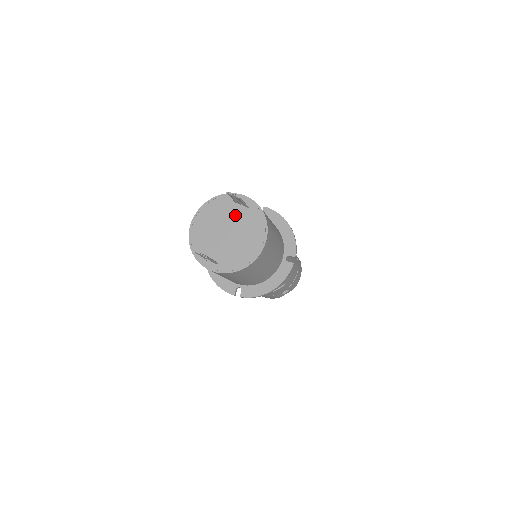
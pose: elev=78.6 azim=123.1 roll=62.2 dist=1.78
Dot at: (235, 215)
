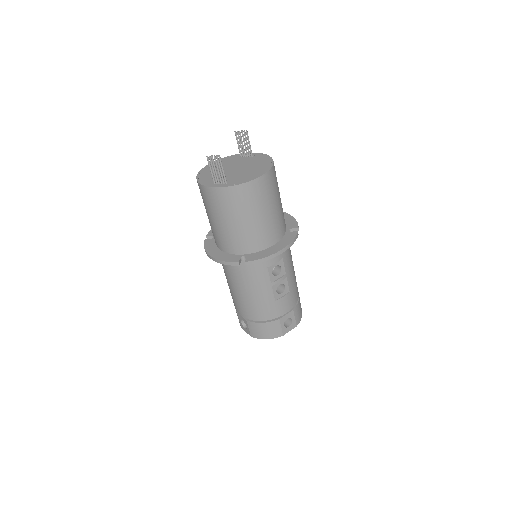
Dot at: (241, 161)
